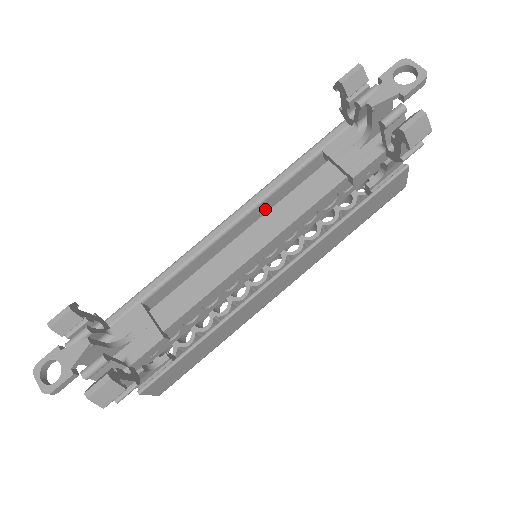
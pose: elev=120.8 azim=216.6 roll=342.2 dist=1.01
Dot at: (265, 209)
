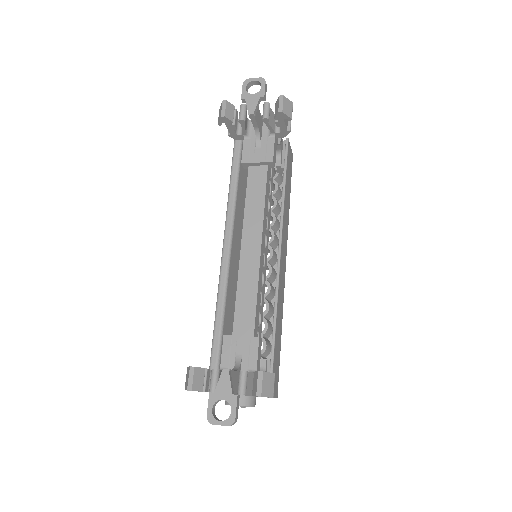
Dot at: (237, 224)
